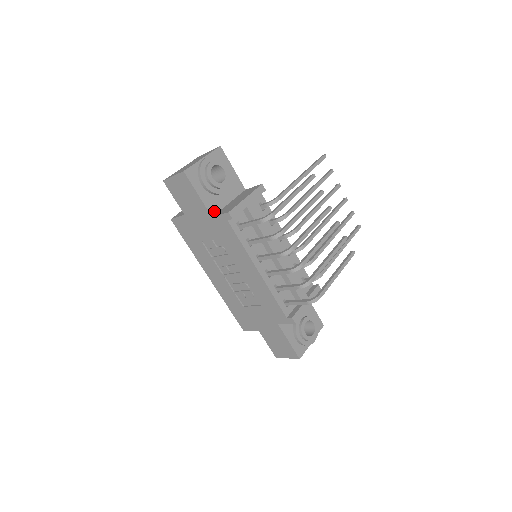
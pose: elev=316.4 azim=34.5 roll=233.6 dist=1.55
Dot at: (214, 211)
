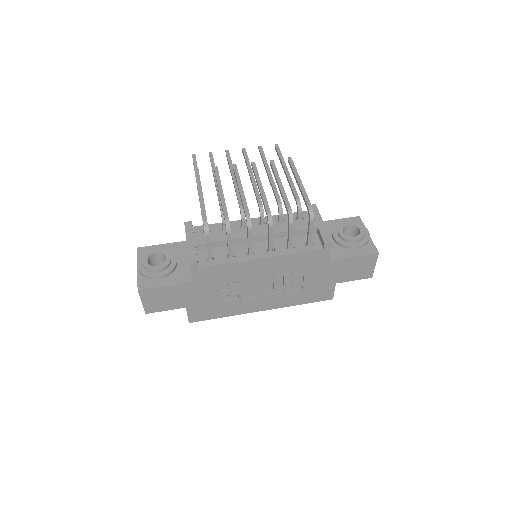
Dot at: (188, 278)
